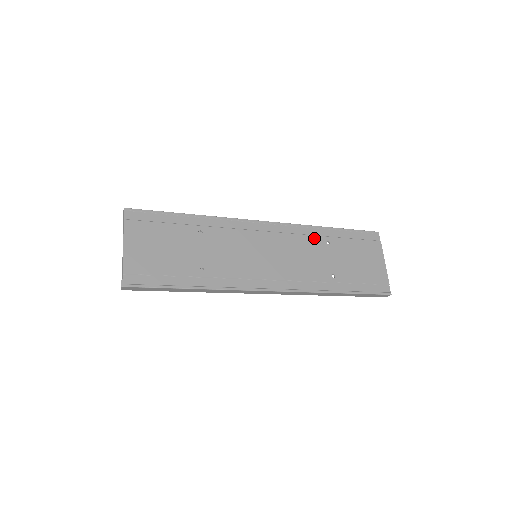
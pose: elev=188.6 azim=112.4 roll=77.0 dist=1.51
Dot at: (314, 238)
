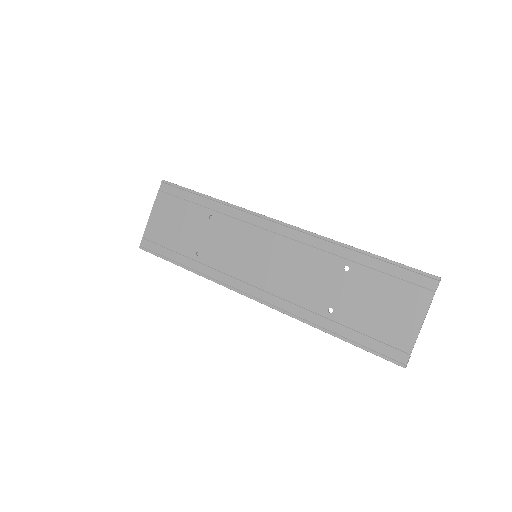
Dot at: (330, 257)
